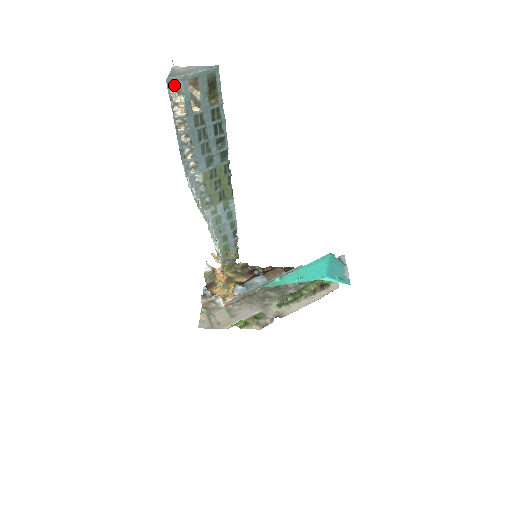
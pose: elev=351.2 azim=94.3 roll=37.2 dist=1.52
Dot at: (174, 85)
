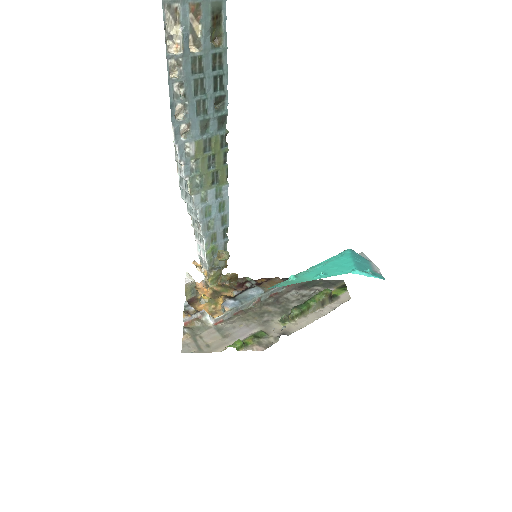
Dot at: (171, 7)
